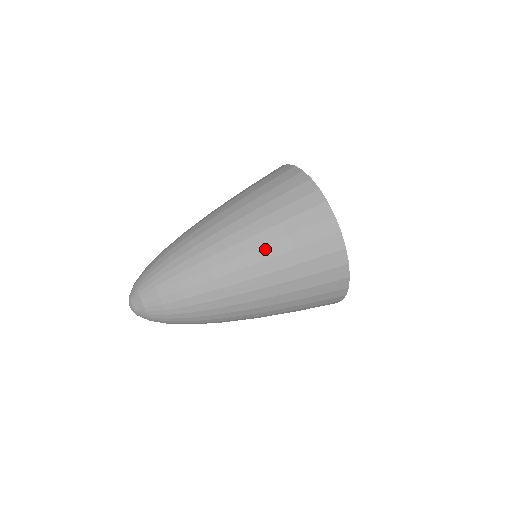
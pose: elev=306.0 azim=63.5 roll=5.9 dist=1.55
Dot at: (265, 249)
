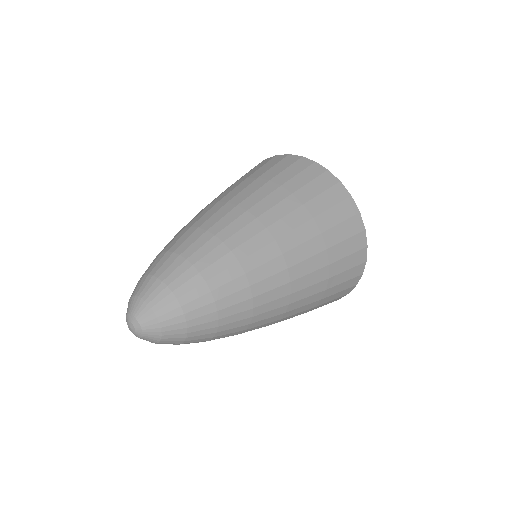
Dot at: (286, 220)
